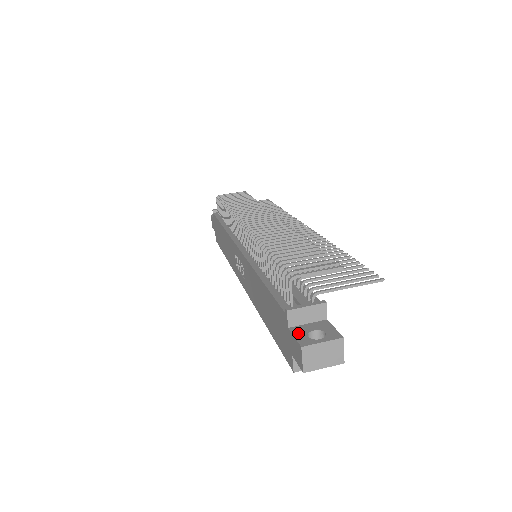
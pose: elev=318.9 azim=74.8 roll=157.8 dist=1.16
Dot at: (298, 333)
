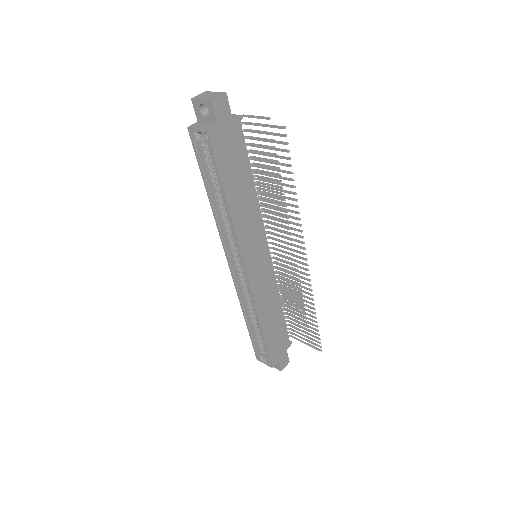
Dot at: occluded
